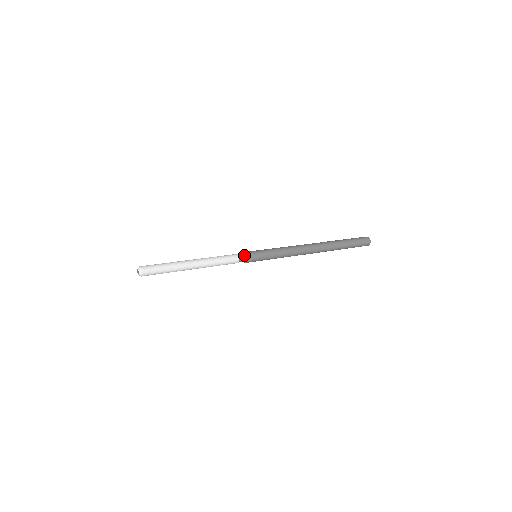
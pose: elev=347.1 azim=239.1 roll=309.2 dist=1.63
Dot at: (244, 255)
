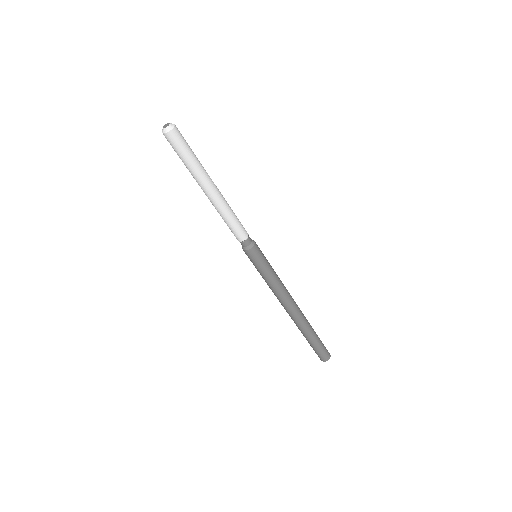
Dot at: (251, 239)
